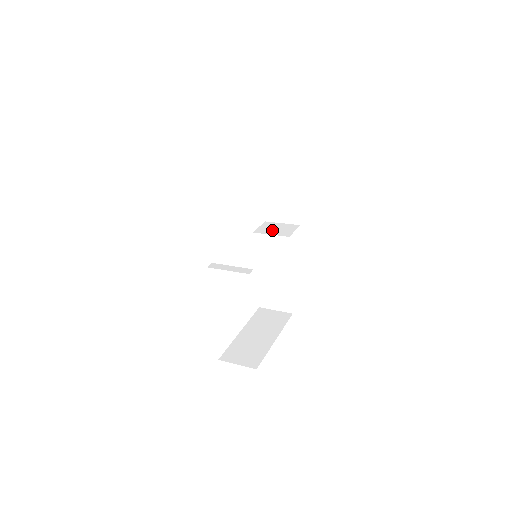
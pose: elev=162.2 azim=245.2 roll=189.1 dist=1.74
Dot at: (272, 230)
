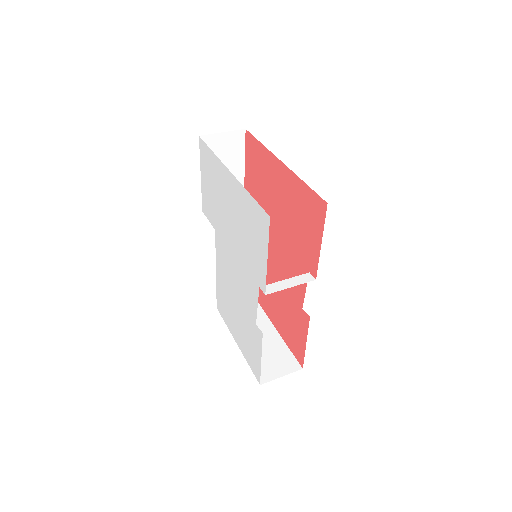
Dot at: occluded
